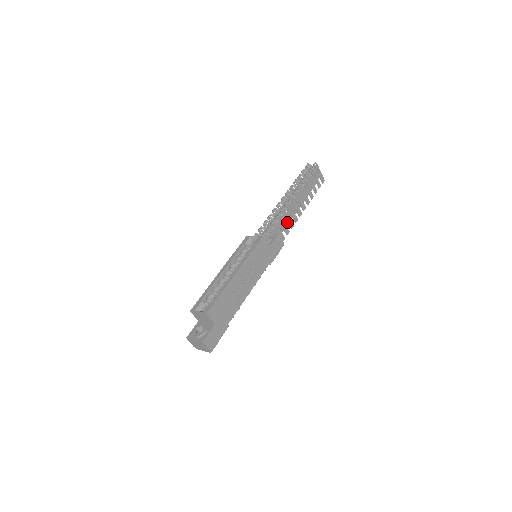
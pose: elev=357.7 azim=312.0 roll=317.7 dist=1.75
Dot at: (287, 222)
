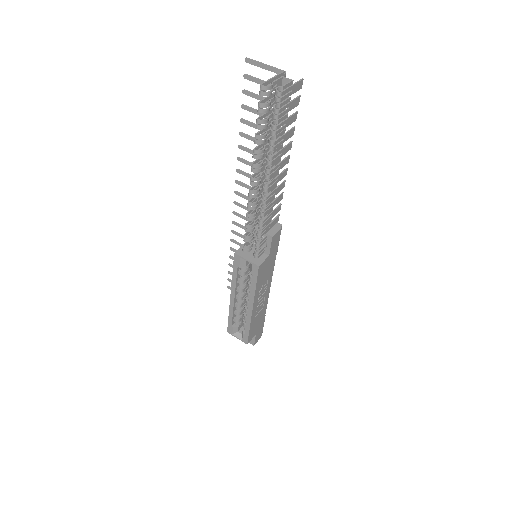
Dot at: (274, 205)
